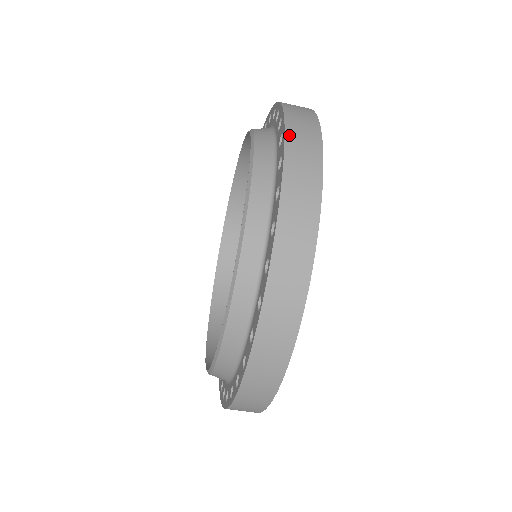
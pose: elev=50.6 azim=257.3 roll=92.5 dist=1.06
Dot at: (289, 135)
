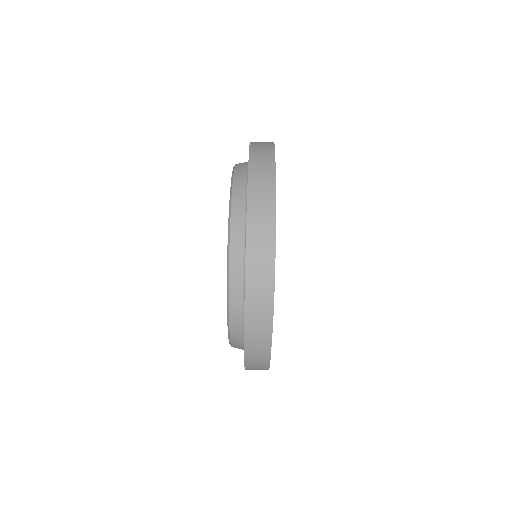
Dot at: (253, 142)
